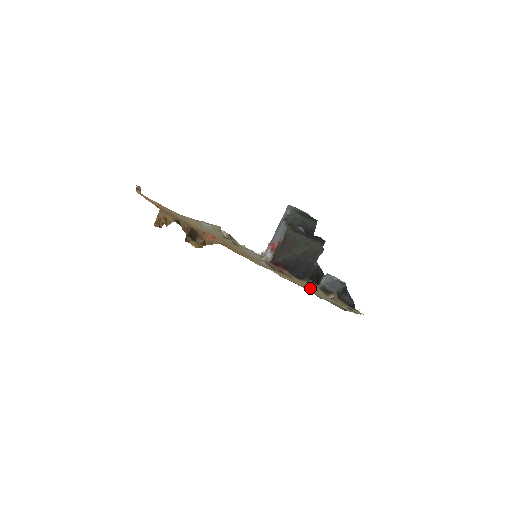
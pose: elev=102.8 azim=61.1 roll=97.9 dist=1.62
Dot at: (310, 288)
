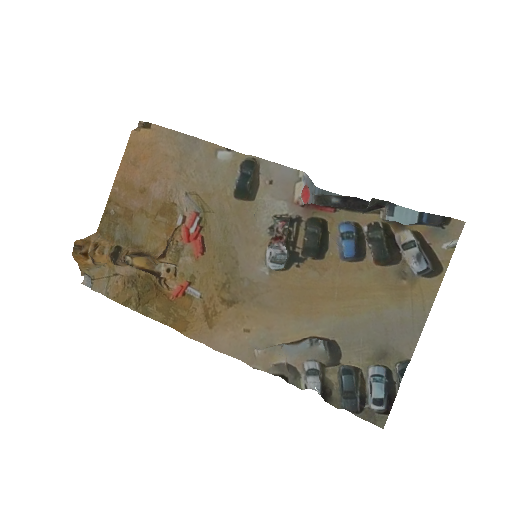
Dot at: (355, 264)
